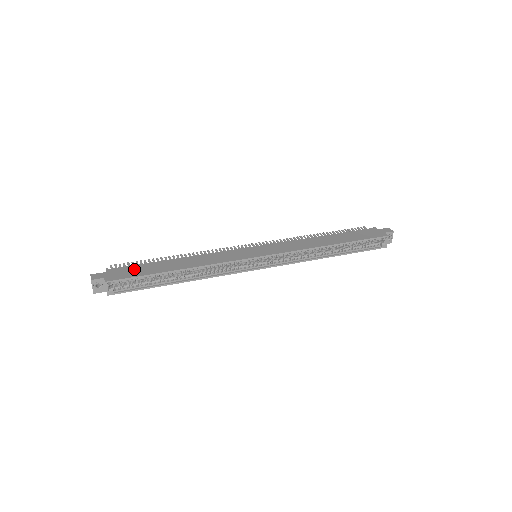
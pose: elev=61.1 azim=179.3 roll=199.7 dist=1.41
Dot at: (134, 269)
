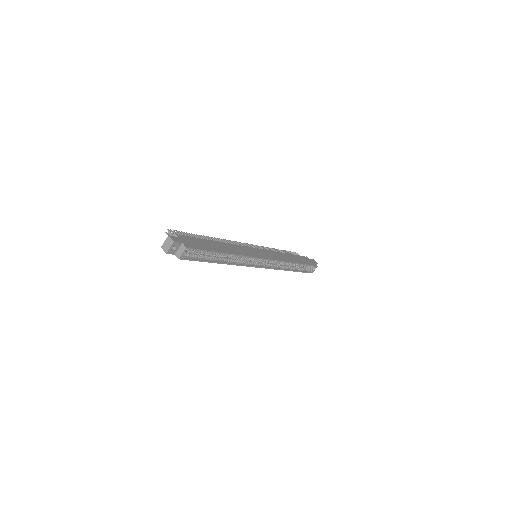
Dot at: (197, 241)
